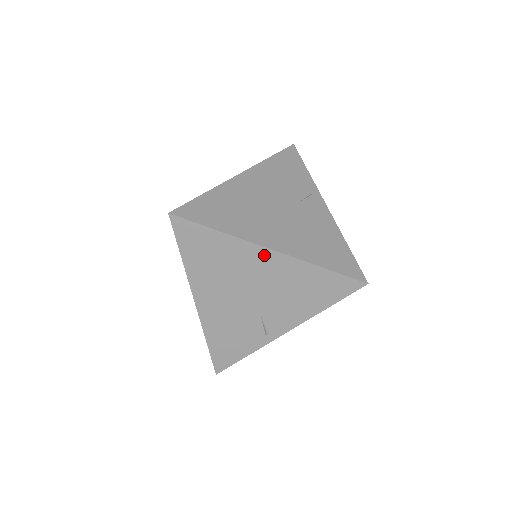
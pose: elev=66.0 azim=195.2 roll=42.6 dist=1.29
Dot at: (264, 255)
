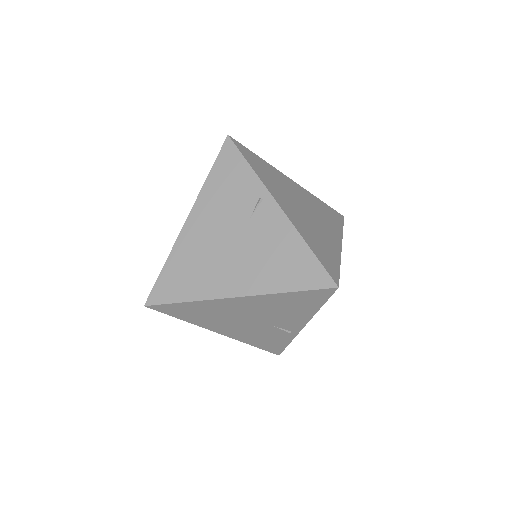
Dot at: (234, 301)
